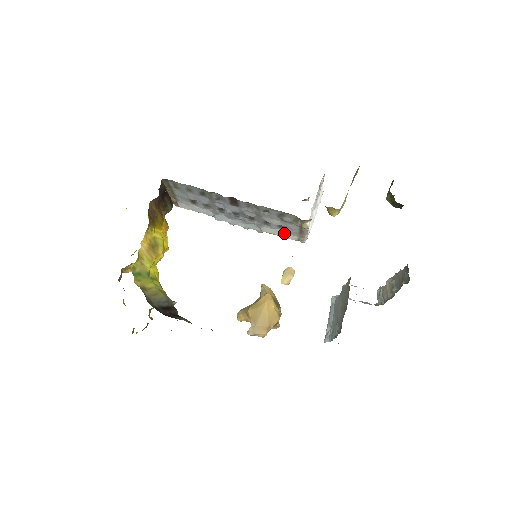
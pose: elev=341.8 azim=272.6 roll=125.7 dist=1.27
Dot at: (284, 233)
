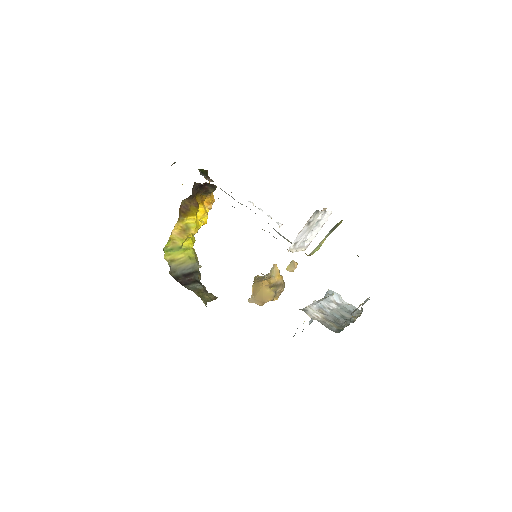
Dot at: (288, 240)
